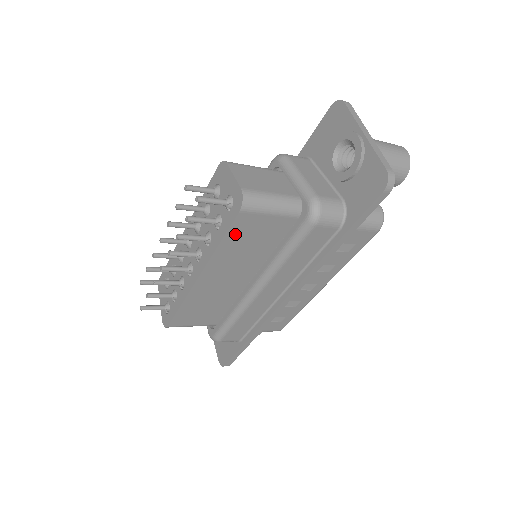
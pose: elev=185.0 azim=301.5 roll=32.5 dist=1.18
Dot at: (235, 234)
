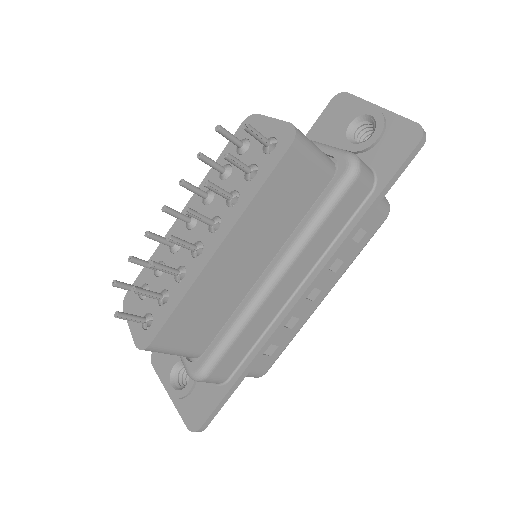
Dot at: (276, 181)
